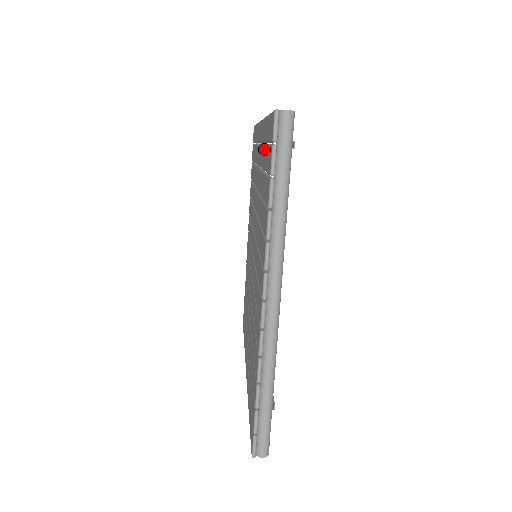
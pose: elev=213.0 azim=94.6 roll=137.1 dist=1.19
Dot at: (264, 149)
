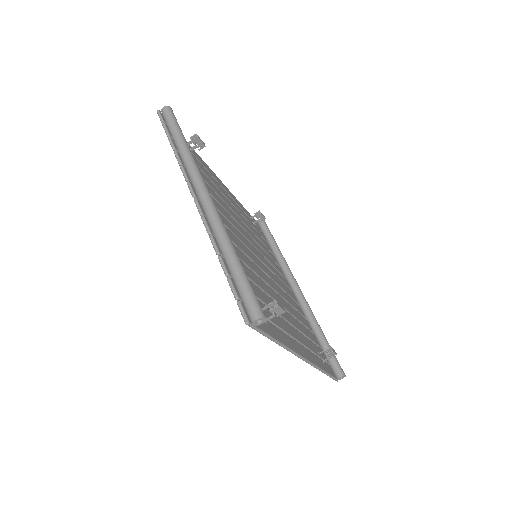
Dot at: occluded
